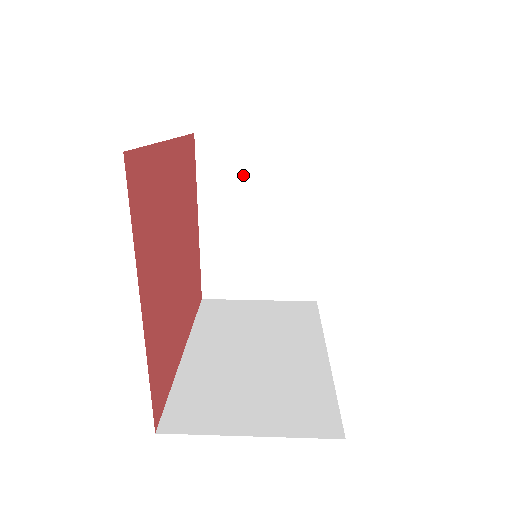
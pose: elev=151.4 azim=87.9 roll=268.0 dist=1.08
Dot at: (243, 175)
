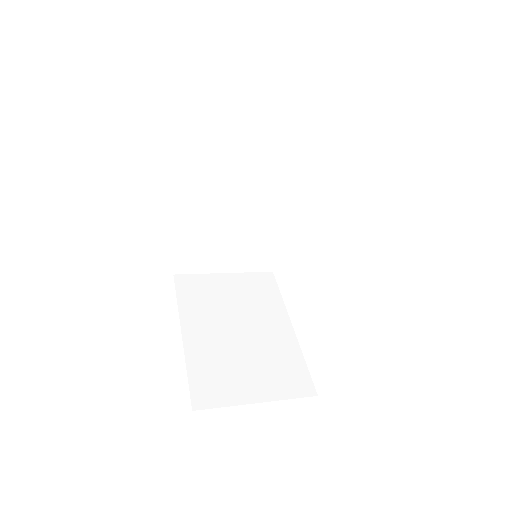
Dot at: (217, 298)
